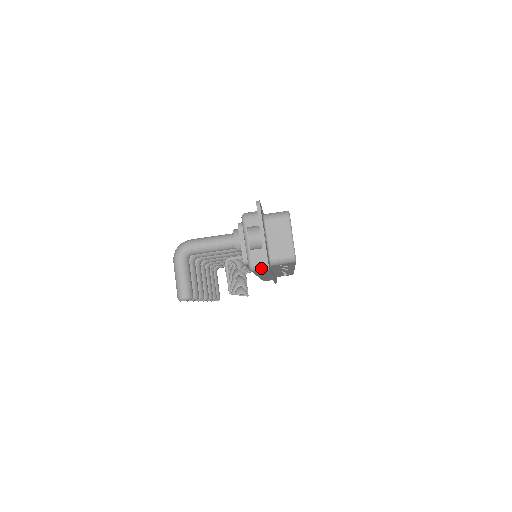
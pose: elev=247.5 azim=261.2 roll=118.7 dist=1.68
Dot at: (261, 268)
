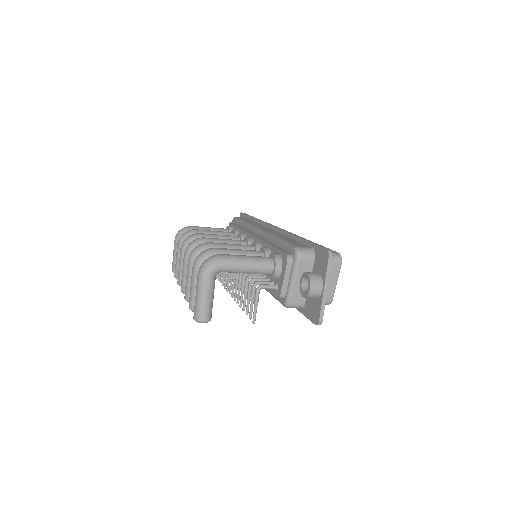
Dot at: (297, 307)
